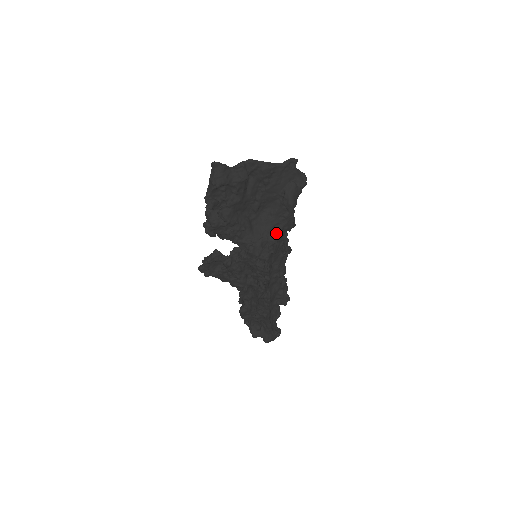
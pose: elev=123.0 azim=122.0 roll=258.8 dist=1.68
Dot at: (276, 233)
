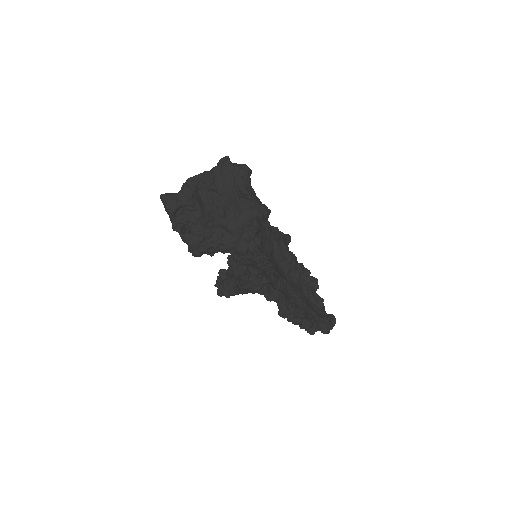
Dot at: (252, 224)
